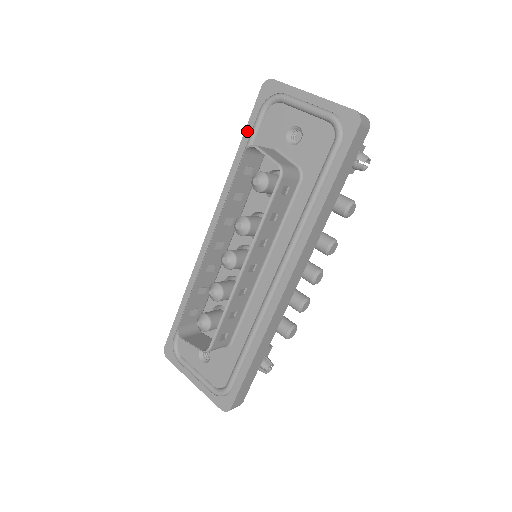
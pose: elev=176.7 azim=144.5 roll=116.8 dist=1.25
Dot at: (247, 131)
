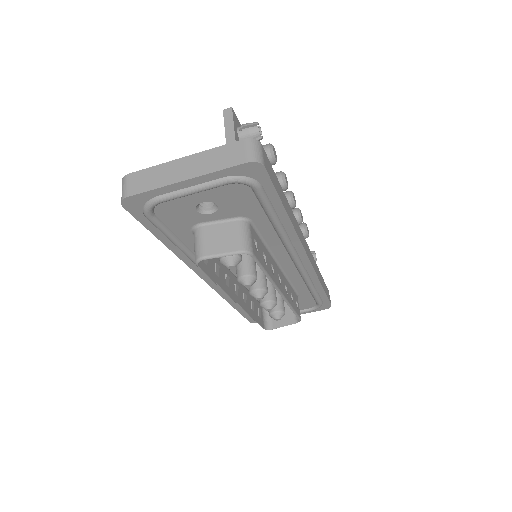
Dot at: (155, 233)
